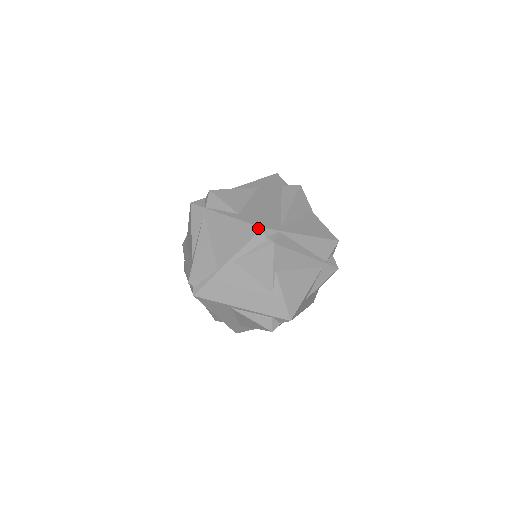
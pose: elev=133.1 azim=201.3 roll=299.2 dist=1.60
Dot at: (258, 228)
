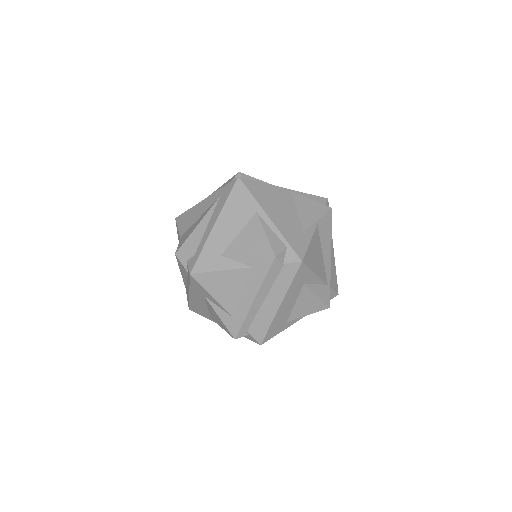
Dot at: occluded
